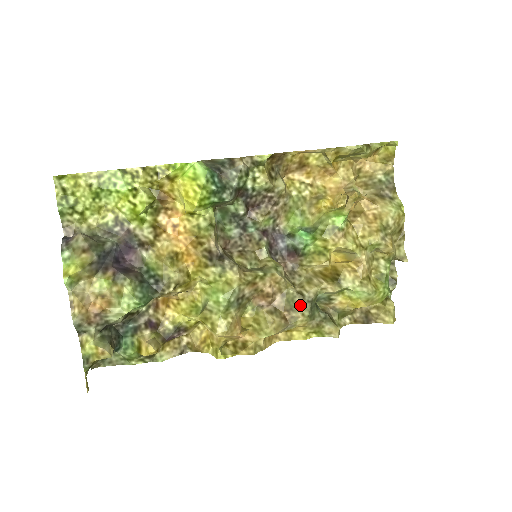
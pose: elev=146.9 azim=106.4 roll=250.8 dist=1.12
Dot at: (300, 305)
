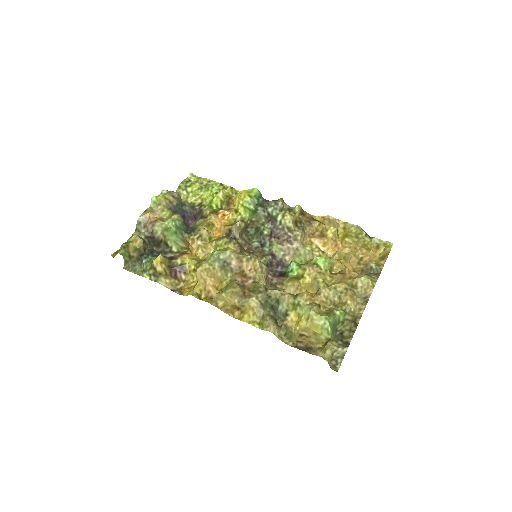
Dot at: (260, 292)
